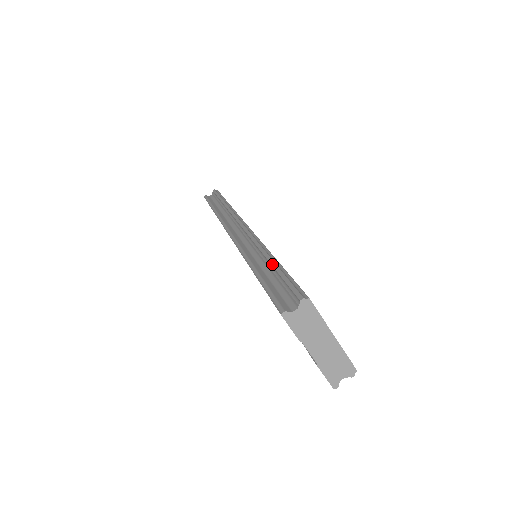
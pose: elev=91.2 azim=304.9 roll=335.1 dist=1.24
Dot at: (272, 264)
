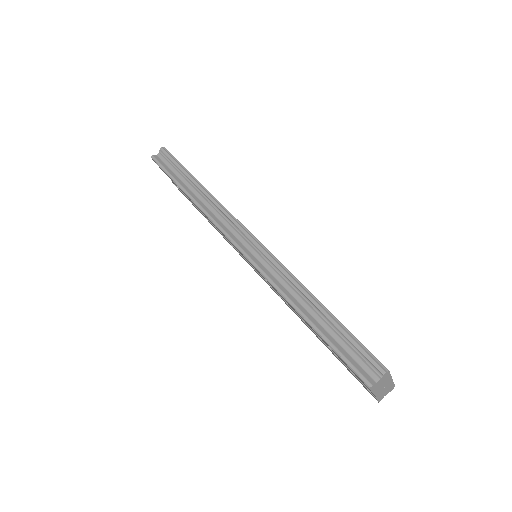
Dot at: (327, 316)
